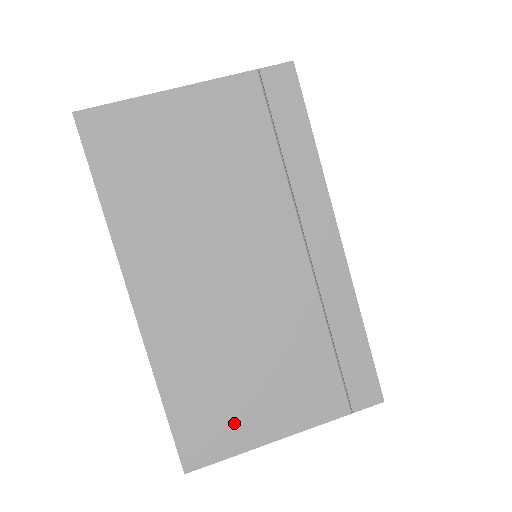
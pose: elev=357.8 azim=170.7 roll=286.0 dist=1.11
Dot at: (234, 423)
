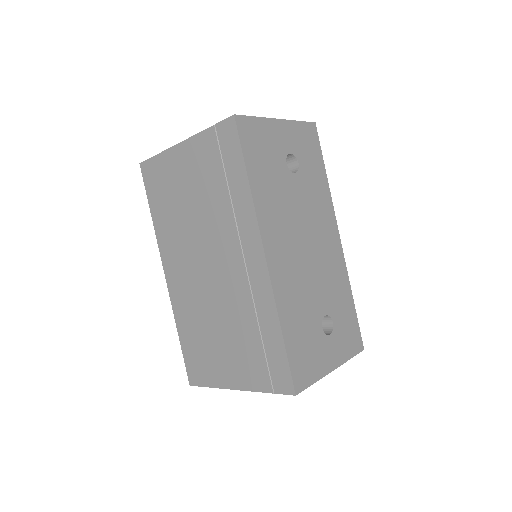
Dot at: (210, 367)
